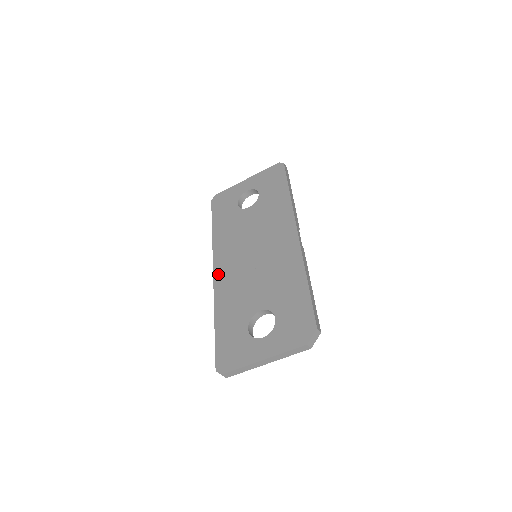
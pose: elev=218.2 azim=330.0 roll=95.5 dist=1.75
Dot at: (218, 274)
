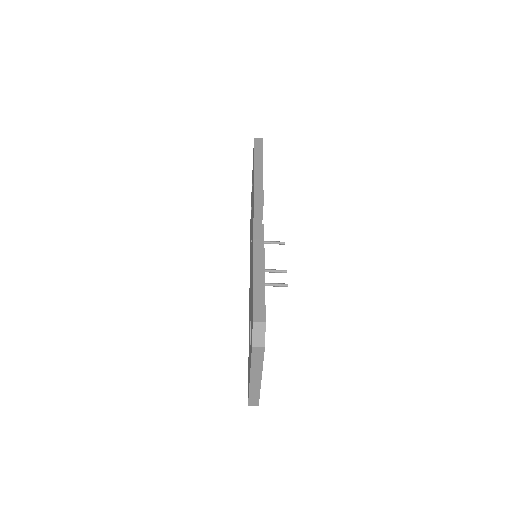
Dot at: (249, 292)
